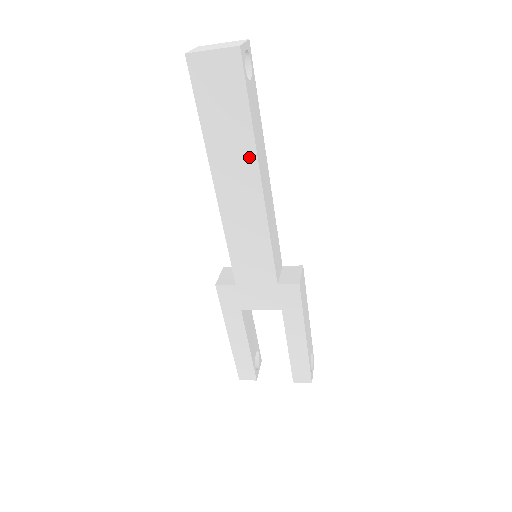
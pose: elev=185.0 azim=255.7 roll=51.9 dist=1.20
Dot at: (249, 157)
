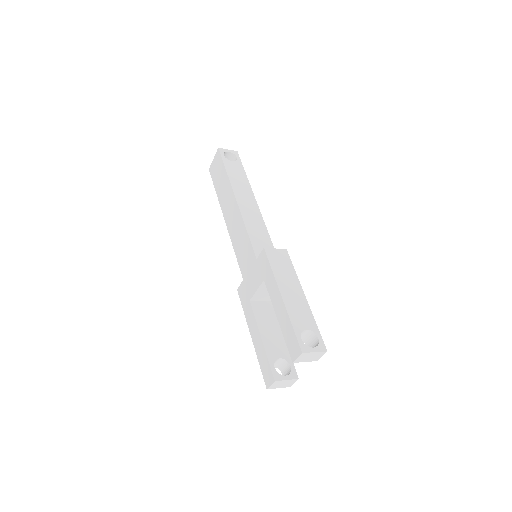
Dot at: (230, 190)
